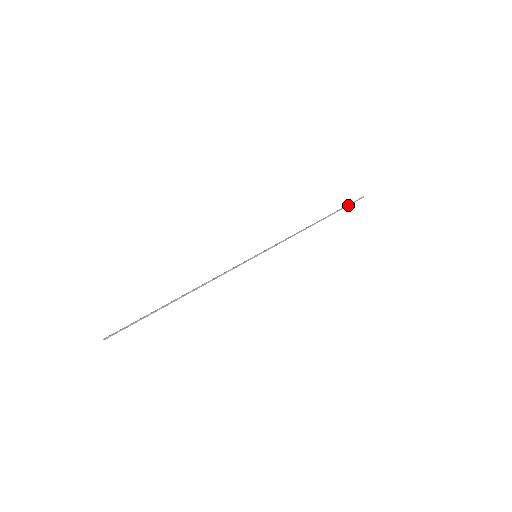
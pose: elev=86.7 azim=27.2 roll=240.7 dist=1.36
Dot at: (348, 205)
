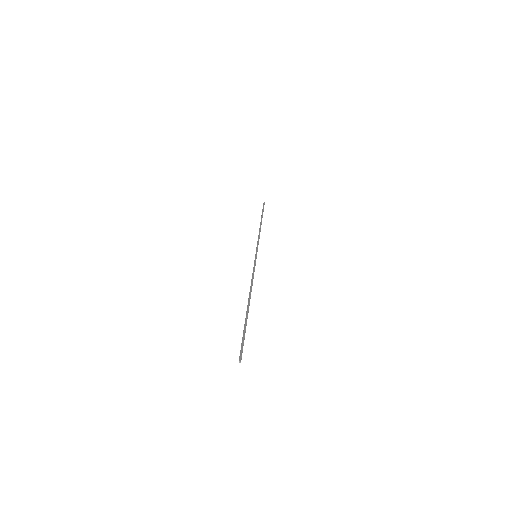
Dot at: (263, 209)
